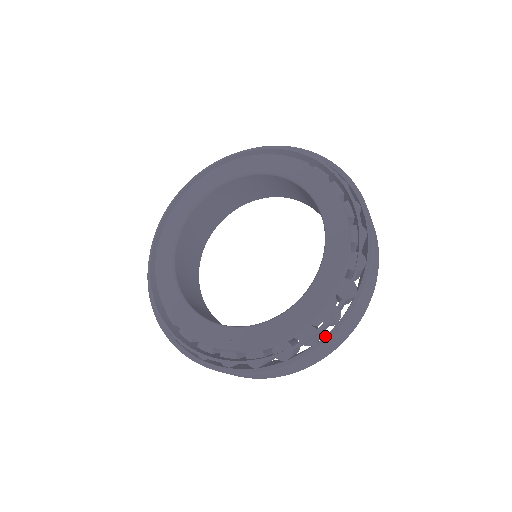
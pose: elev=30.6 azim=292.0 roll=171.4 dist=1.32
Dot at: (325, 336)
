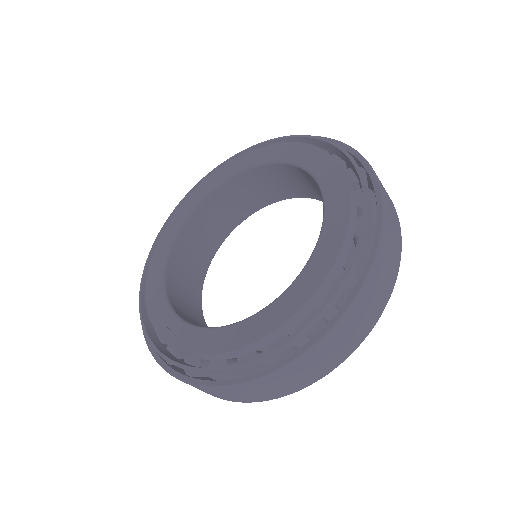
Dot at: (229, 380)
